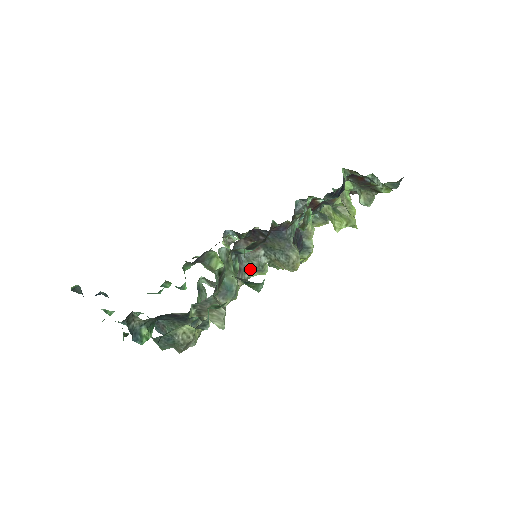
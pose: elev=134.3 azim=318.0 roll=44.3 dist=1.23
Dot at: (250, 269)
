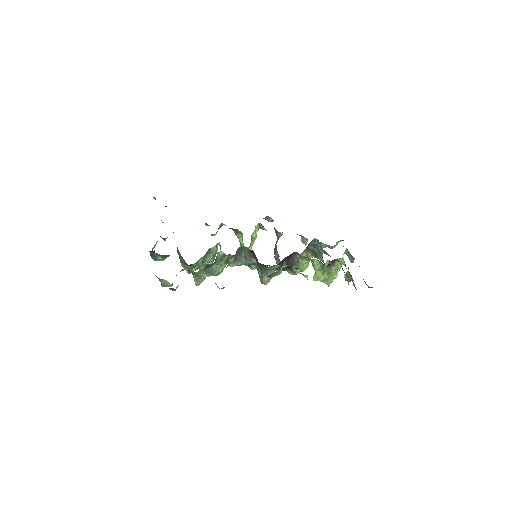
Dot at: (244, 262)
